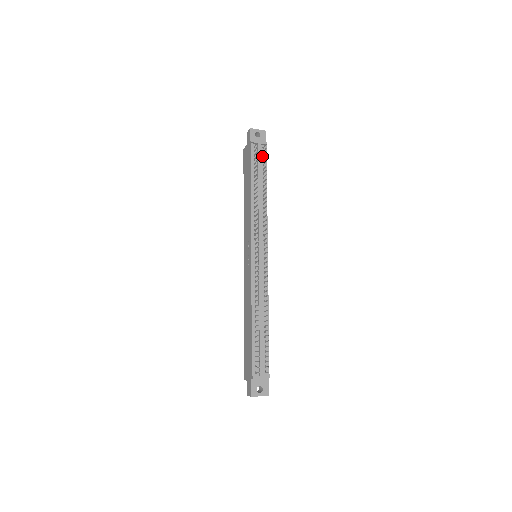
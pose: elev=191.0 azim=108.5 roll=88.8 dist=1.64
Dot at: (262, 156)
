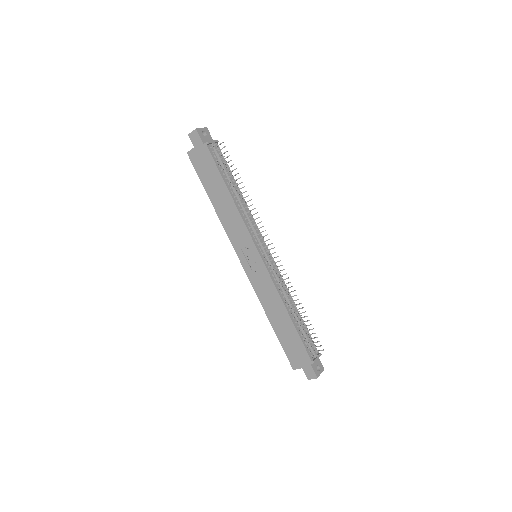
Dot at: (220, 155)
